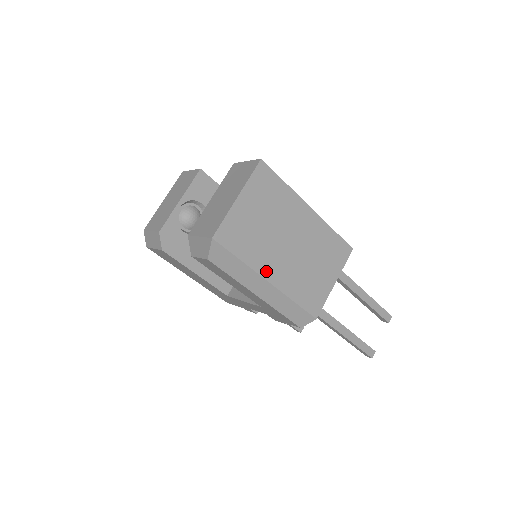
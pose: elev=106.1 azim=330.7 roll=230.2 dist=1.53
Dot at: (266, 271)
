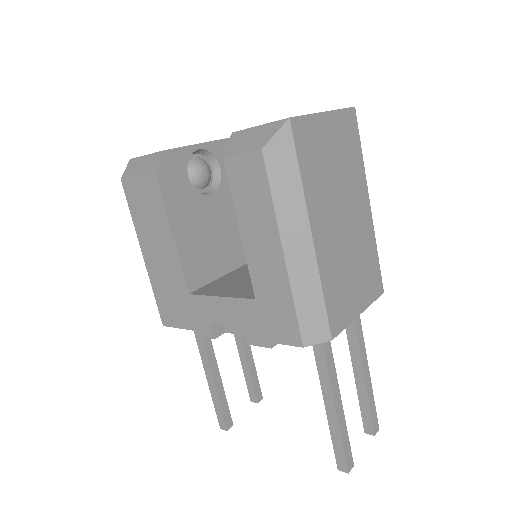
Dot at: (315, 219)
